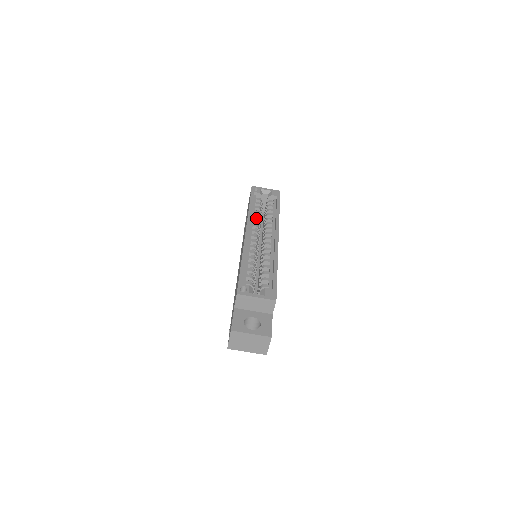
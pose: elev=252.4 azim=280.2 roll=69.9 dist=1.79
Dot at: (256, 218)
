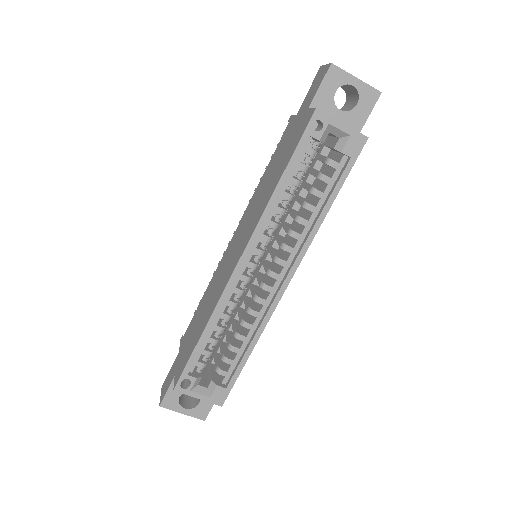
Dot at: (278, 213)
